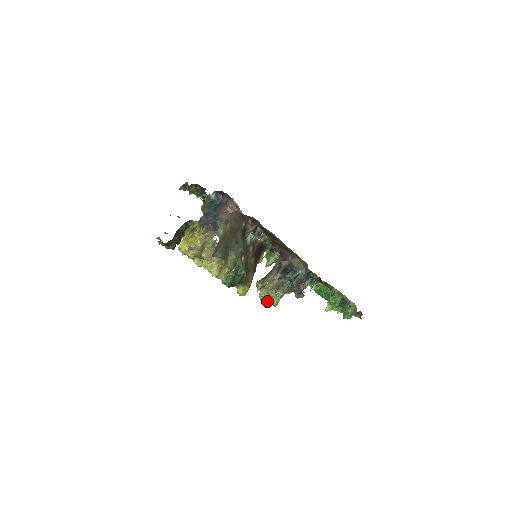
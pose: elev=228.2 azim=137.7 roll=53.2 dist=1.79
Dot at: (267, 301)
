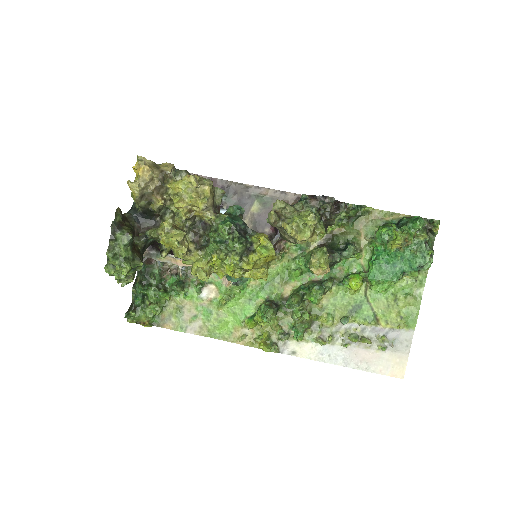
Dot at: (304, 233)
